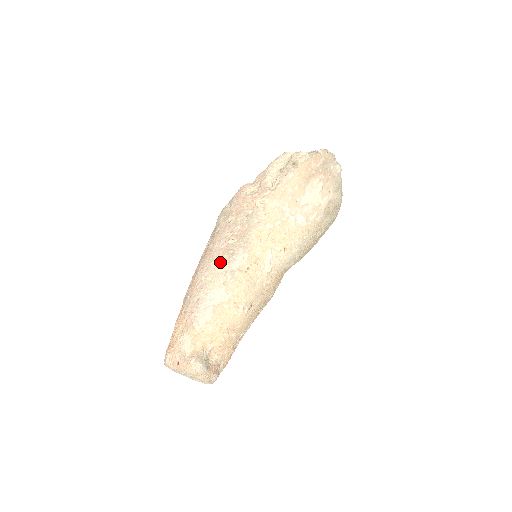
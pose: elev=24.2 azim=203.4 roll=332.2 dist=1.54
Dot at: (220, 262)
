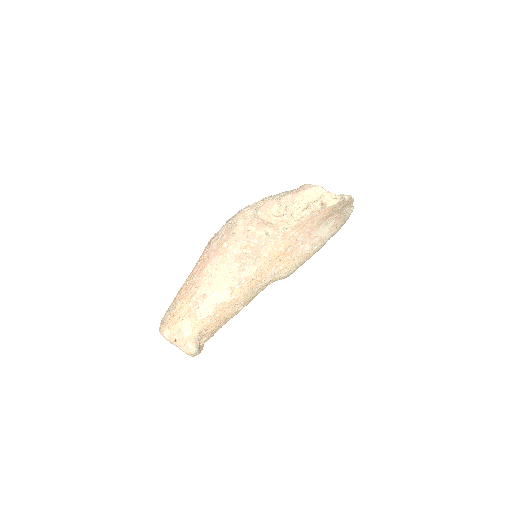
Dot at: (232, 267)
